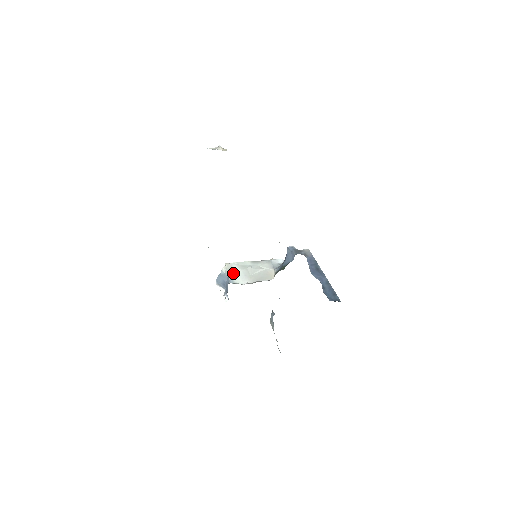
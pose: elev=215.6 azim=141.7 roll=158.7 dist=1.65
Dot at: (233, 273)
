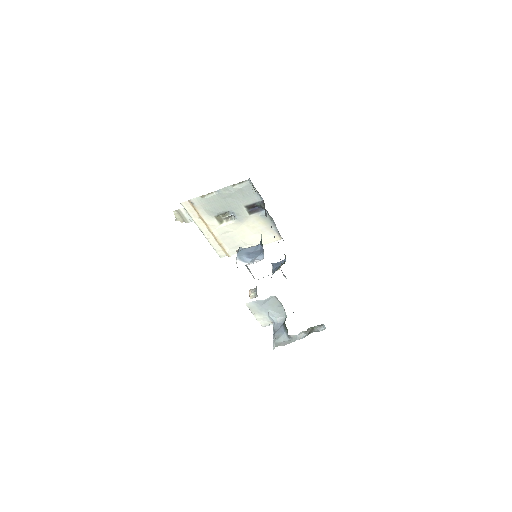
Dot at: occluded
